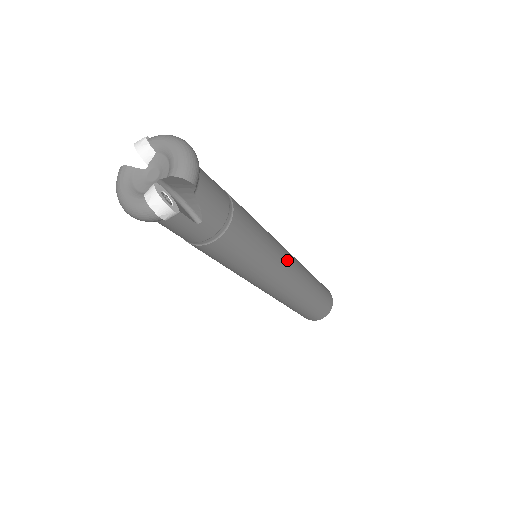
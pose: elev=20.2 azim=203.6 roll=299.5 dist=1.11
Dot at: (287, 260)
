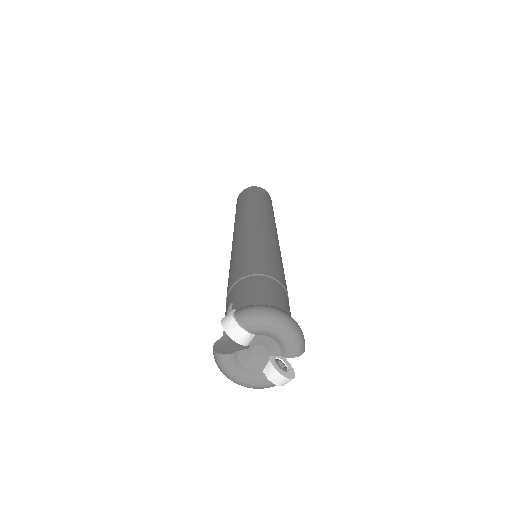
Dot at: (278, 242)
